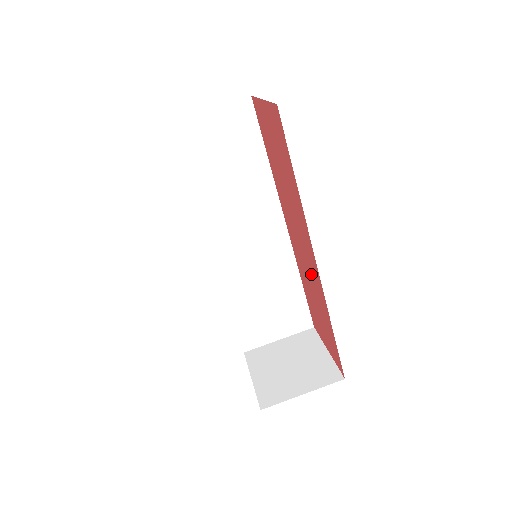
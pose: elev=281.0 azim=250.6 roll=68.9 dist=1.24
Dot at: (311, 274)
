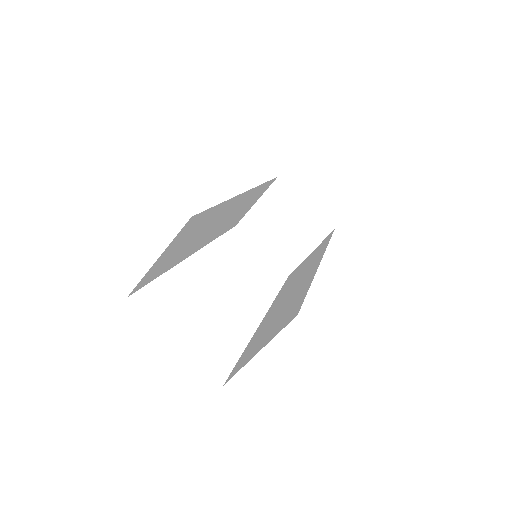
Dot at: occluded
